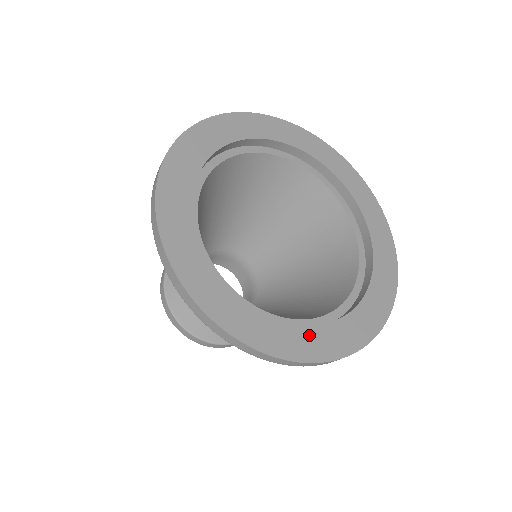
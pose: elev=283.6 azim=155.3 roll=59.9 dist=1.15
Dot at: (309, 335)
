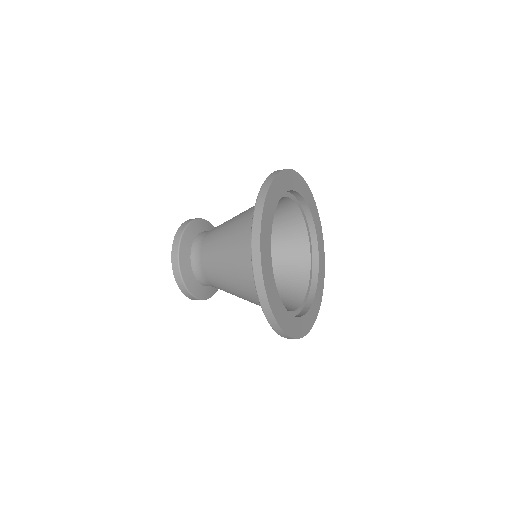
Dot at: (305, 320)
